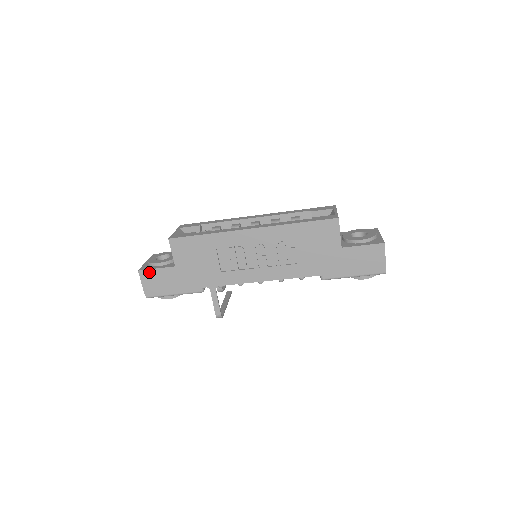
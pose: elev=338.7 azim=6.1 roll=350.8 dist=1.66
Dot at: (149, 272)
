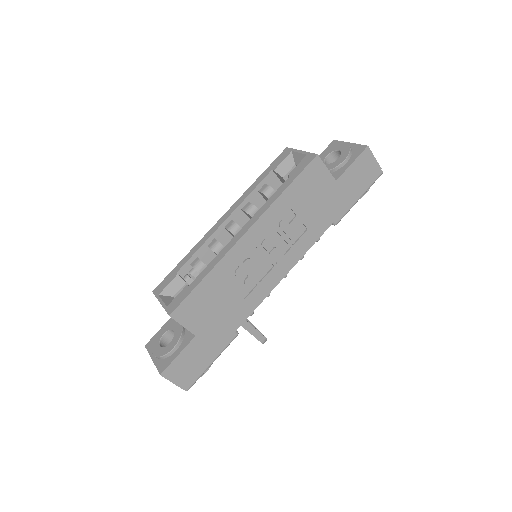
Dot at: (173, 366)
